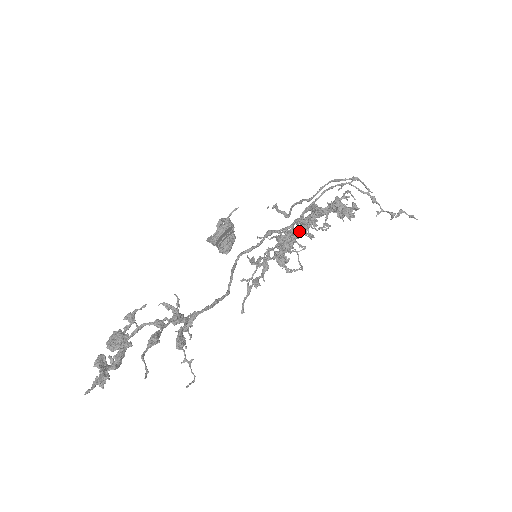
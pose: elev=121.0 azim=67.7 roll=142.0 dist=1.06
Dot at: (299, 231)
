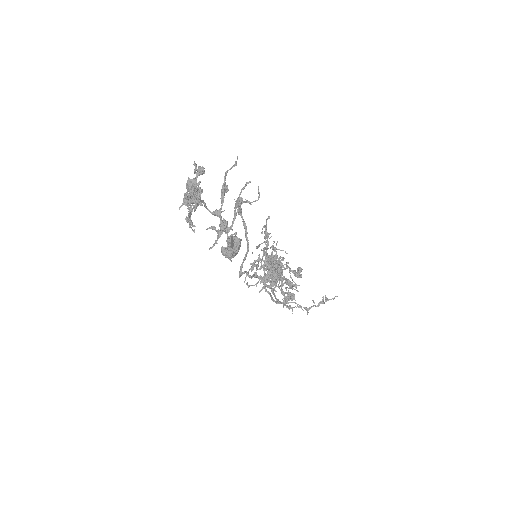
Dot at: occluded
